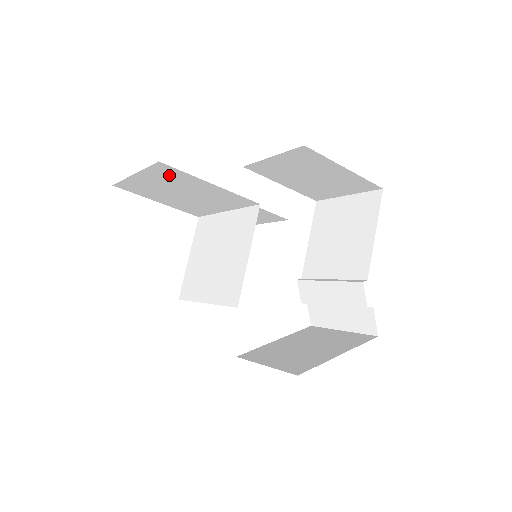
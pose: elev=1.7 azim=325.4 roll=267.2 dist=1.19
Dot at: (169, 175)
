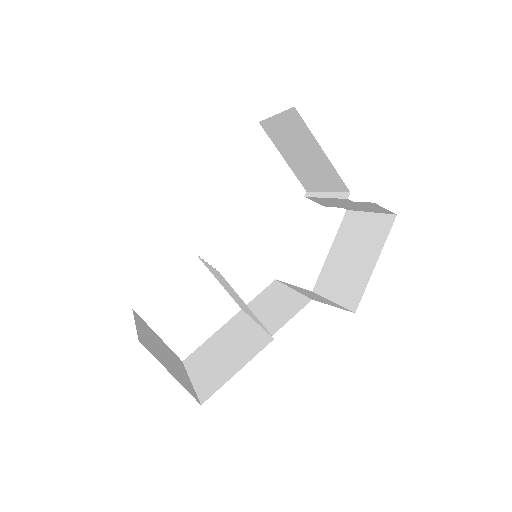
Dot at: occluded
